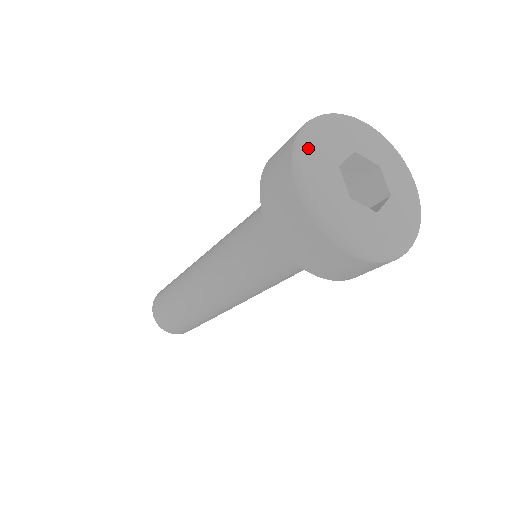
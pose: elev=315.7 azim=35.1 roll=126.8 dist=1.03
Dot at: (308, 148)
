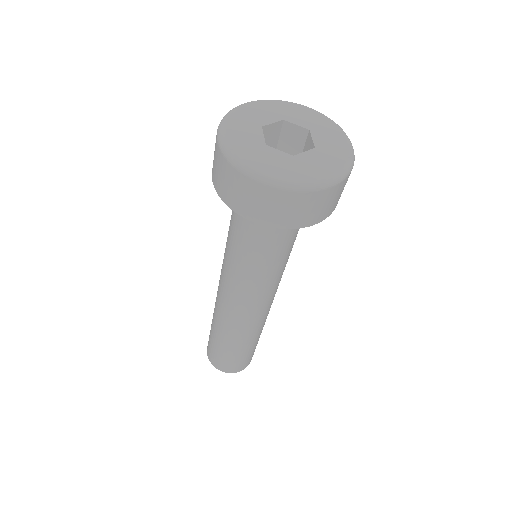
Dot at: (238, 153)
